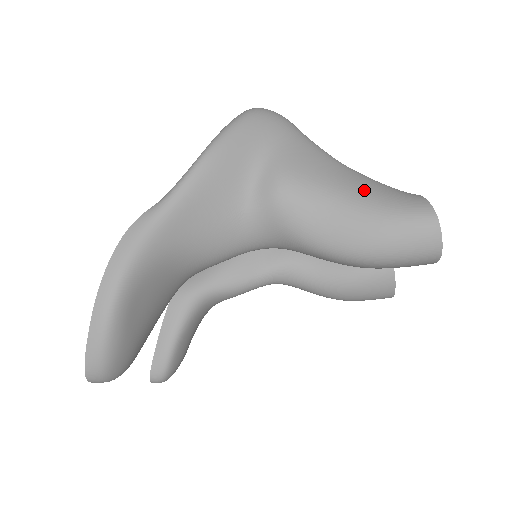
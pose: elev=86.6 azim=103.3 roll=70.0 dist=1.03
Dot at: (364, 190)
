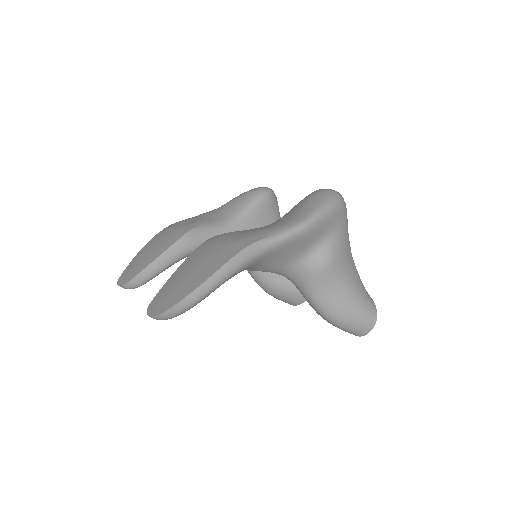
Dot at: (356, 285)
